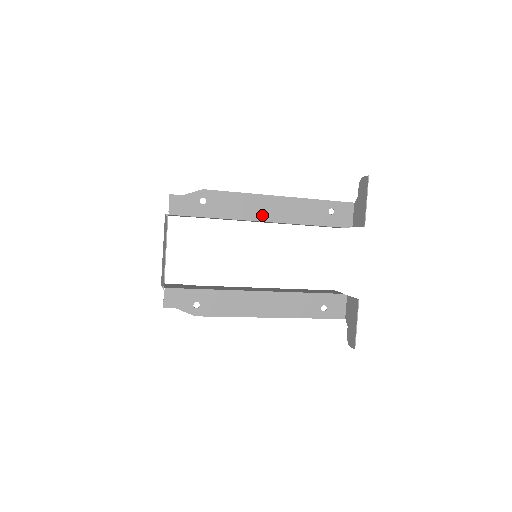
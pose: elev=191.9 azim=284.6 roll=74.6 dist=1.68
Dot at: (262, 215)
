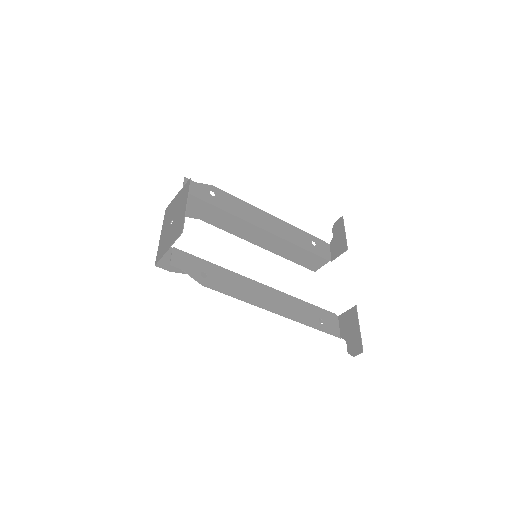
Dot at: (261, 224)
